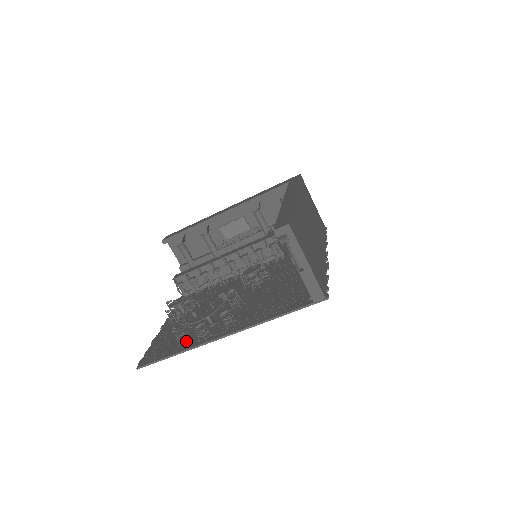
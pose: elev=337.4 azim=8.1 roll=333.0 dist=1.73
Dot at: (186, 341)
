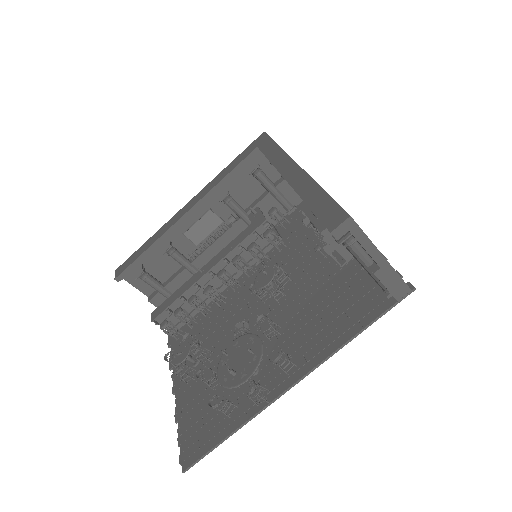
Dot at: (233, 408)
